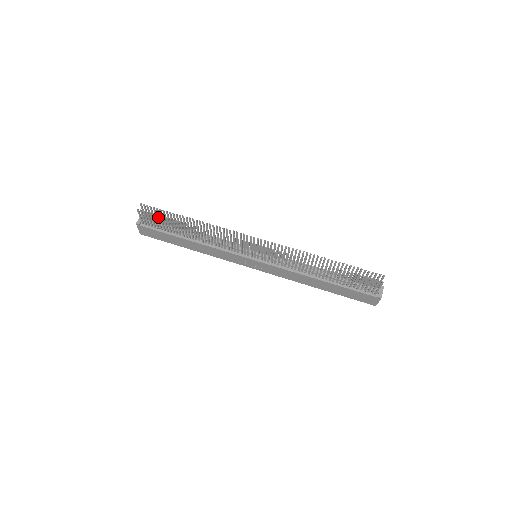
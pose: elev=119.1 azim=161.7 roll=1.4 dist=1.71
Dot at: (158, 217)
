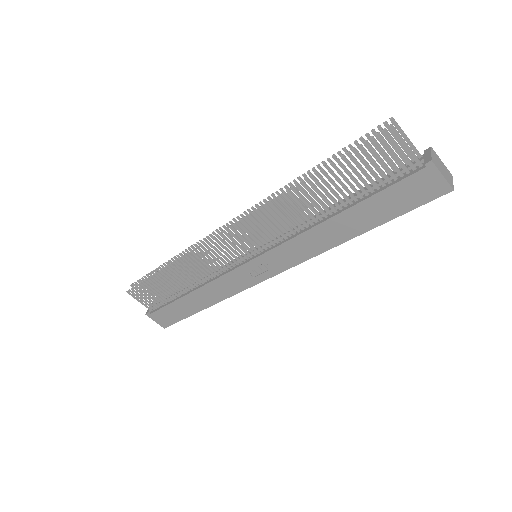
Dot at: (144, 286)
